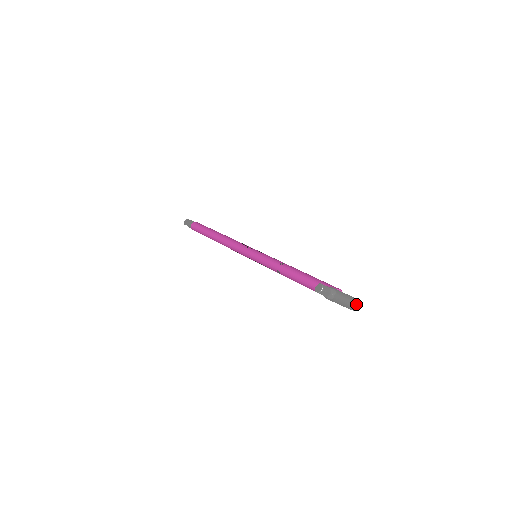
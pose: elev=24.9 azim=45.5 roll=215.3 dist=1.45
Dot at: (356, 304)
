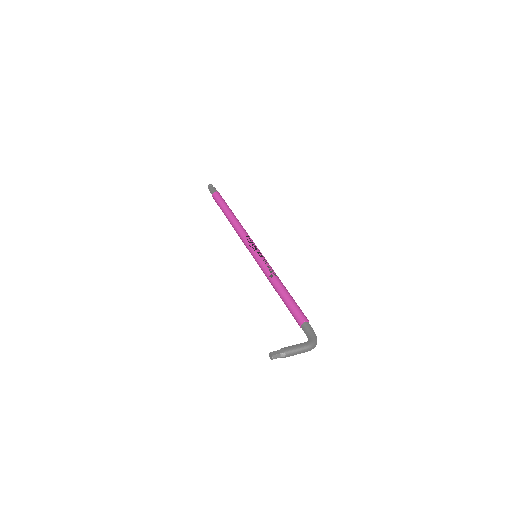
Dot at: (309, 350)
